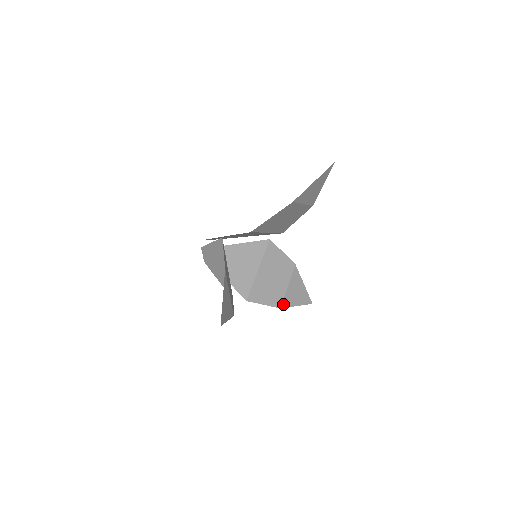
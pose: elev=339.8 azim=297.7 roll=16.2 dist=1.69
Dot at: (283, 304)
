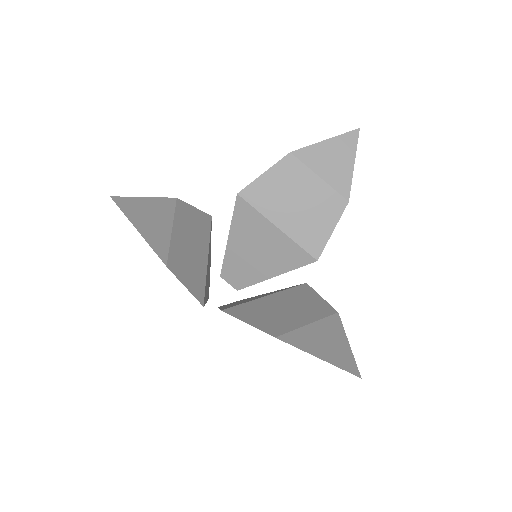
Dot at: (285, 337)
